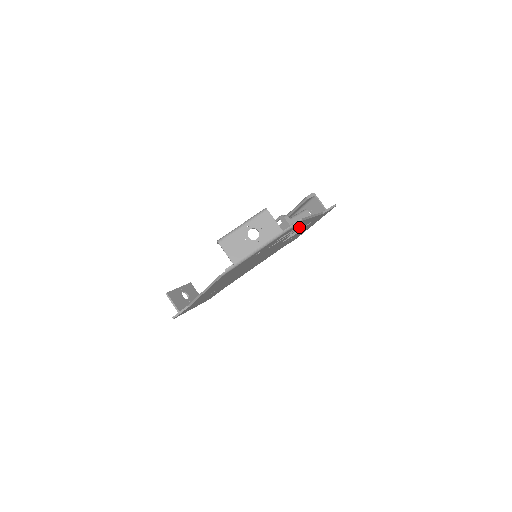
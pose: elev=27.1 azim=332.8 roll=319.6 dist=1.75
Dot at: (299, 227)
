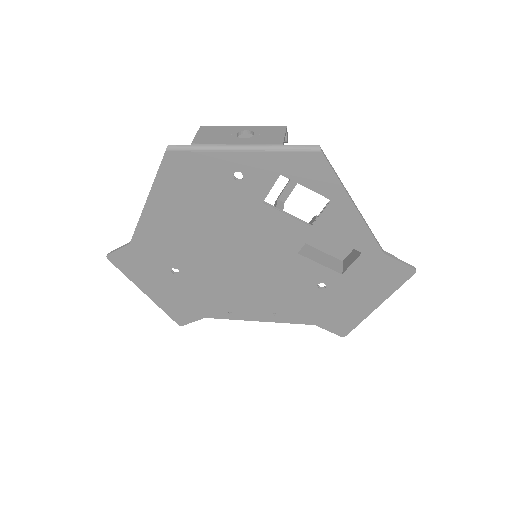
Dot at: (326, 213)
